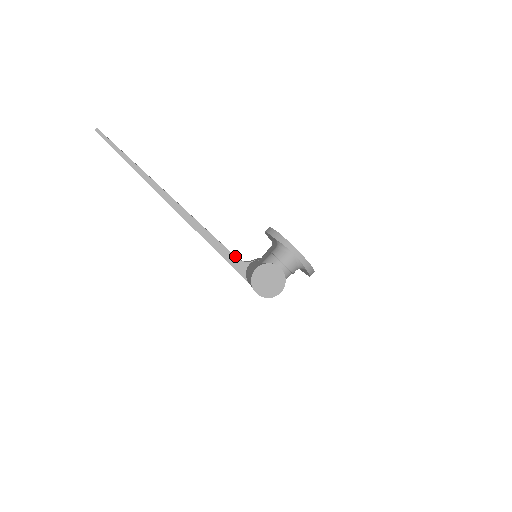
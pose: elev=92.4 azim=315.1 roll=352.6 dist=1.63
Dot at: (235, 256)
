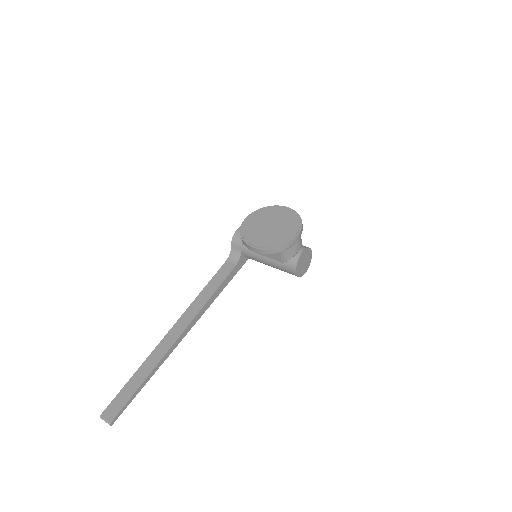
Dot at: (234, 268)
